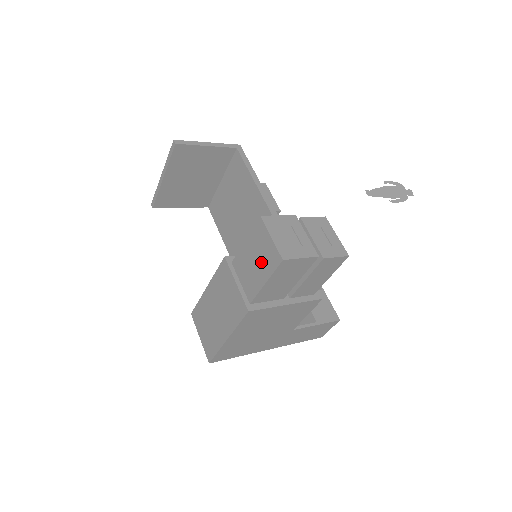
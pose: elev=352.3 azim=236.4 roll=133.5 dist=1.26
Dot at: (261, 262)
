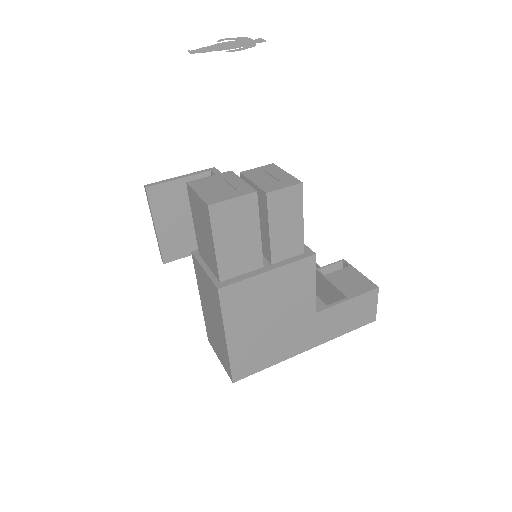
Dot at: (204, 227)
